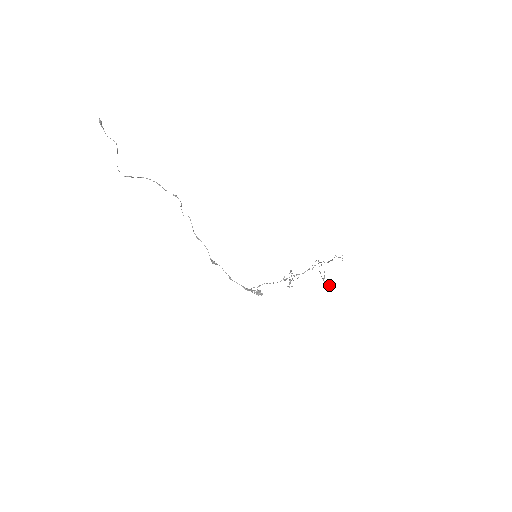
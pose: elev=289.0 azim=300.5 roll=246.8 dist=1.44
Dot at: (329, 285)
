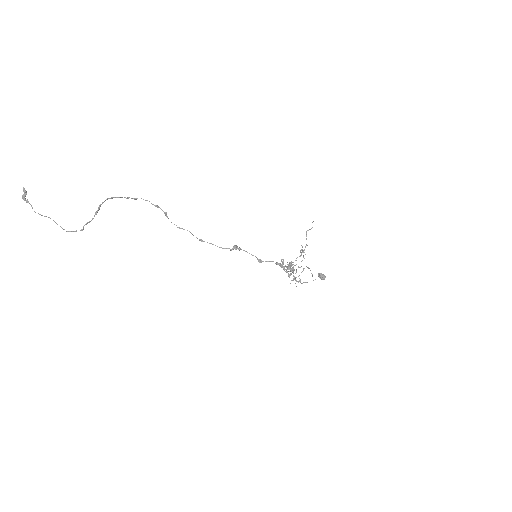
Dot at: (321, 275)
